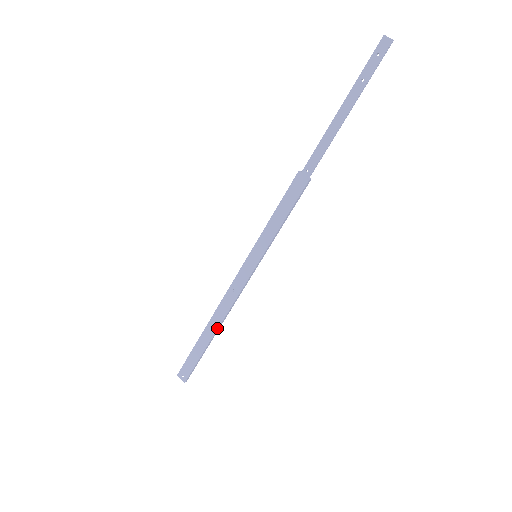
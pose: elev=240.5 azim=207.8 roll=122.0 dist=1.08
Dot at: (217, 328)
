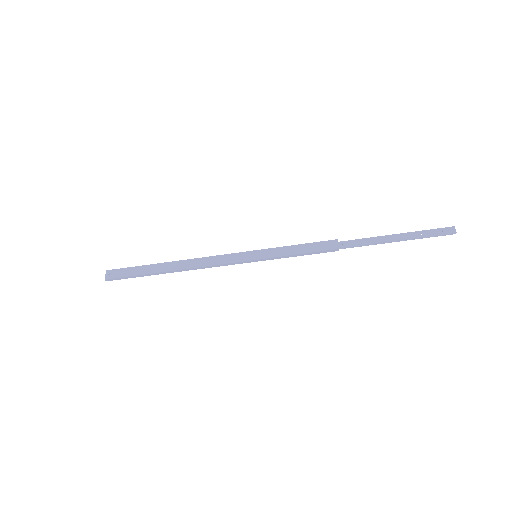
Dot at: (176, 269)
